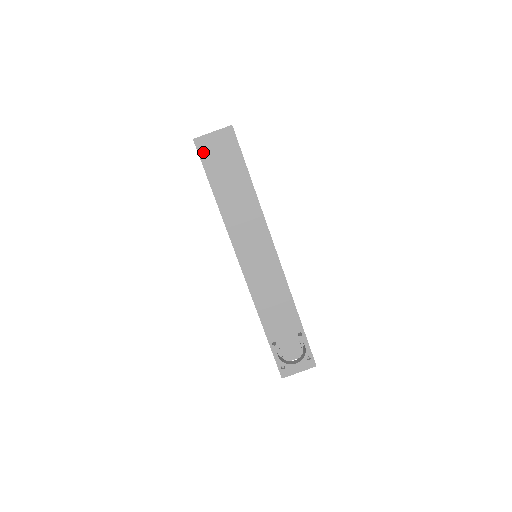
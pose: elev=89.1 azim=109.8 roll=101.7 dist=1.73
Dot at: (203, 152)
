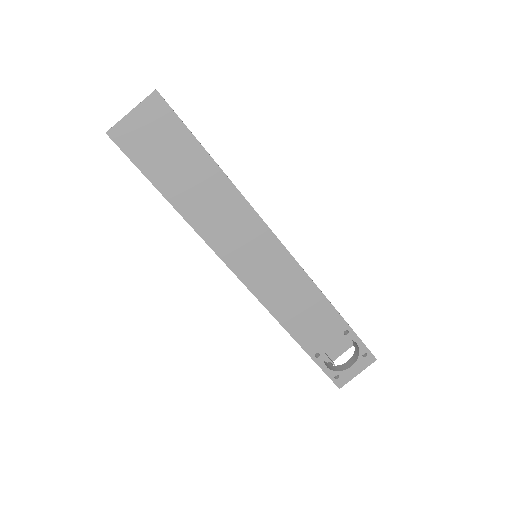
Dot at: (129, 147)
